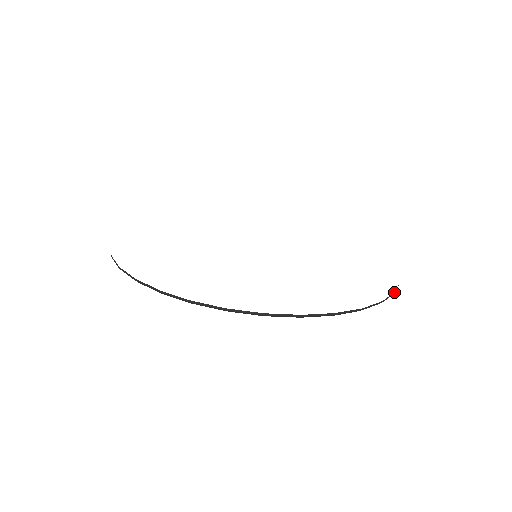
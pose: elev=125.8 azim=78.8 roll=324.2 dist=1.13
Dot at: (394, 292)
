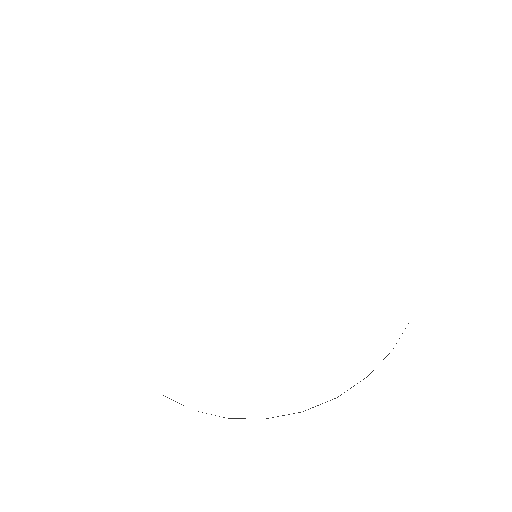
Dot at: occluded
